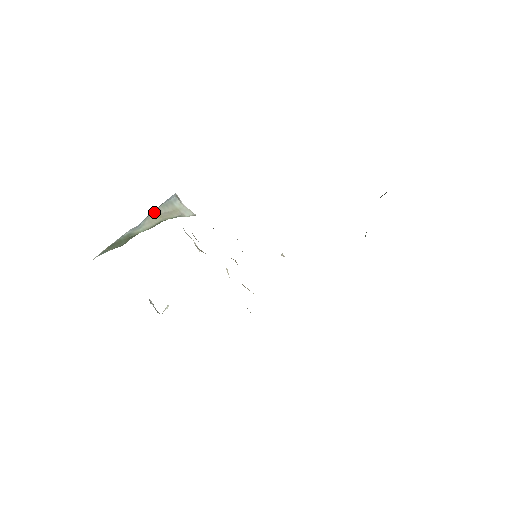
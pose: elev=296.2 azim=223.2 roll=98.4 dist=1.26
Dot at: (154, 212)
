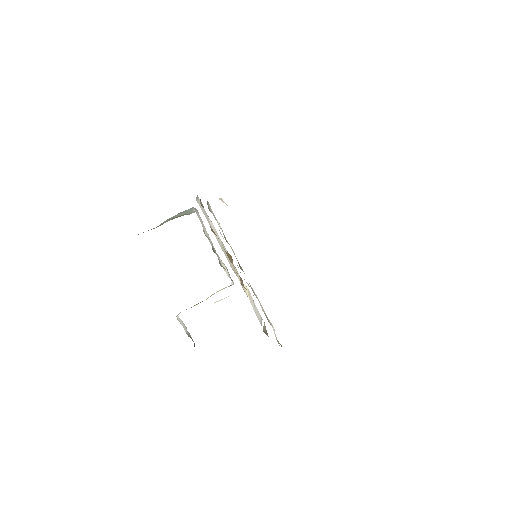
Dot at: (171, 217)
